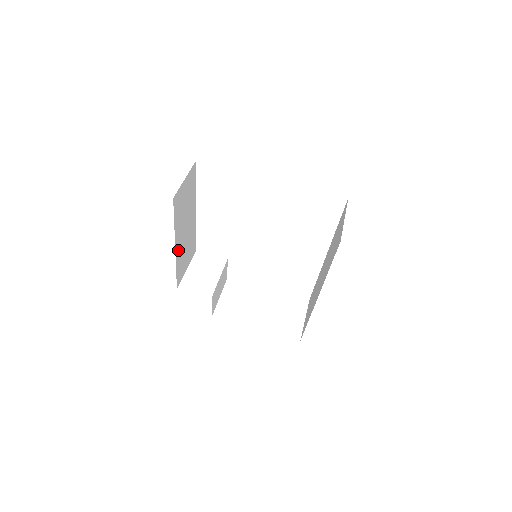
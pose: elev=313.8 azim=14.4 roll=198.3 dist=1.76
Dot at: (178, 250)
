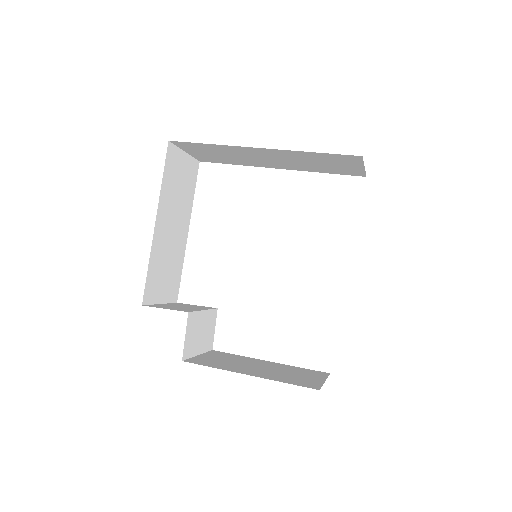
Dot at: (158, 237)
